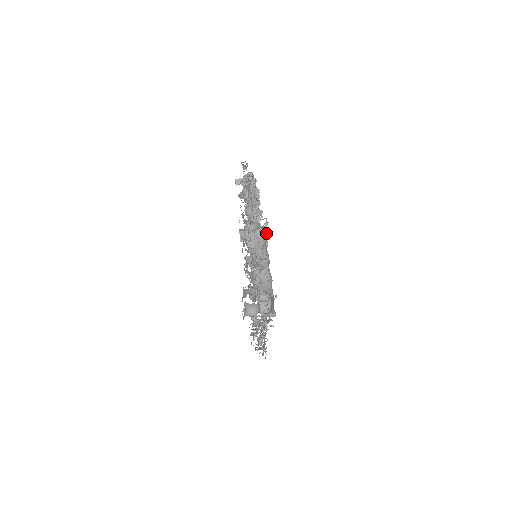
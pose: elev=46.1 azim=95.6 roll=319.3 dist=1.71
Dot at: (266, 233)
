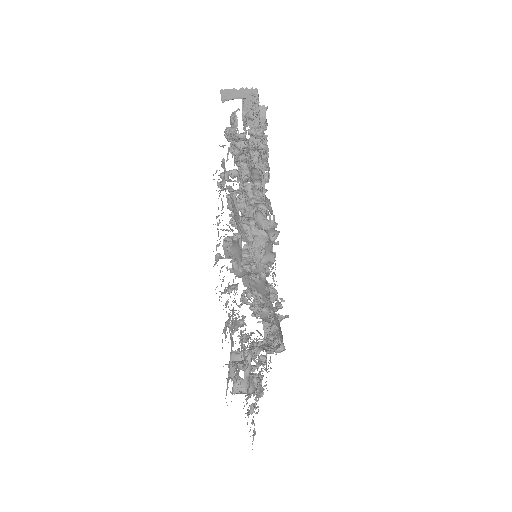
Dot at: (273, 237)
